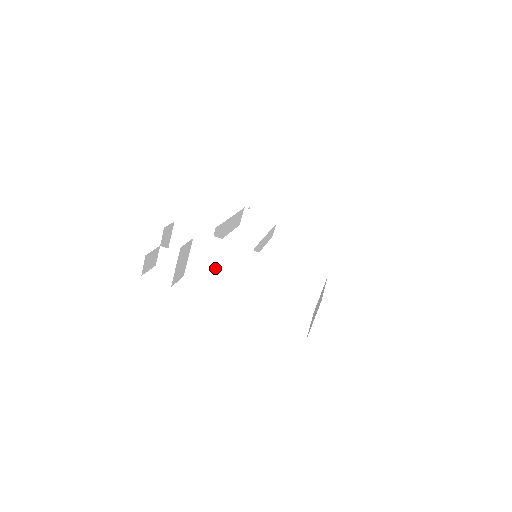
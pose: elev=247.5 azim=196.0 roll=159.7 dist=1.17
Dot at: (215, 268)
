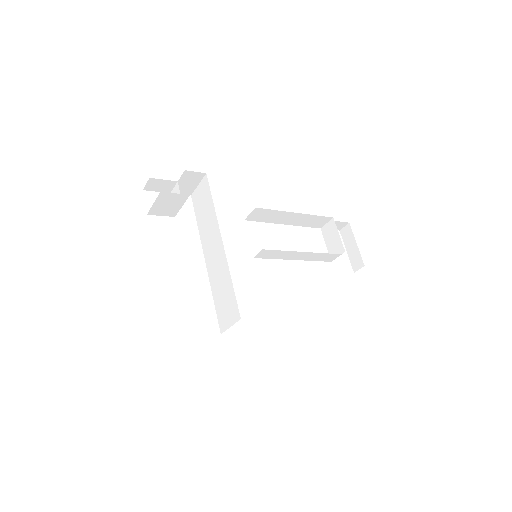
Dot at: (203, 233)
